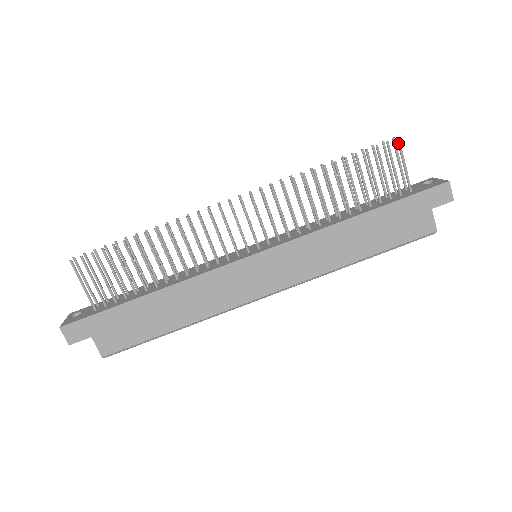
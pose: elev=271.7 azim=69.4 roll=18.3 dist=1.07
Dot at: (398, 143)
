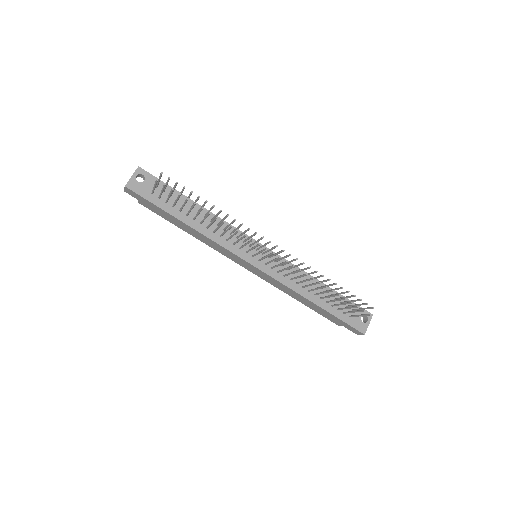
Dot at: (368, 315)
